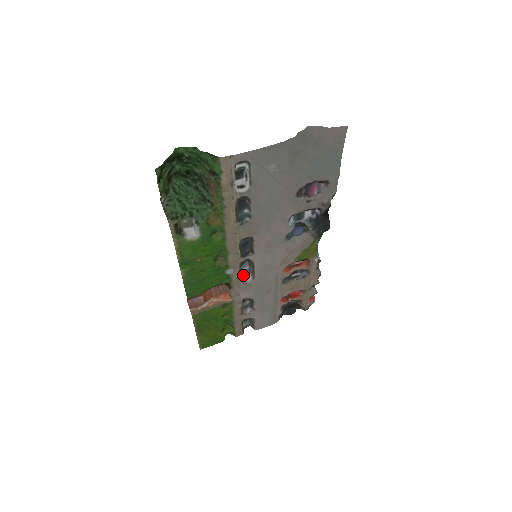
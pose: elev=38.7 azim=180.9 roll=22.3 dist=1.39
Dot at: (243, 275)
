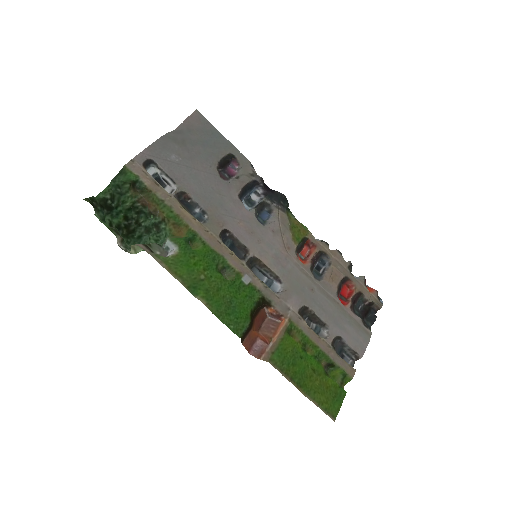
Dot at: (269, 287)
